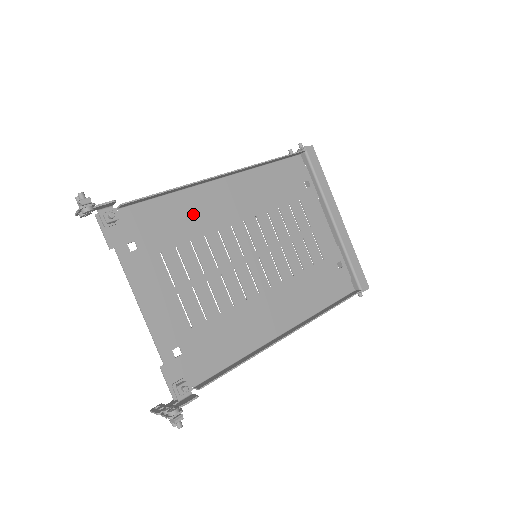
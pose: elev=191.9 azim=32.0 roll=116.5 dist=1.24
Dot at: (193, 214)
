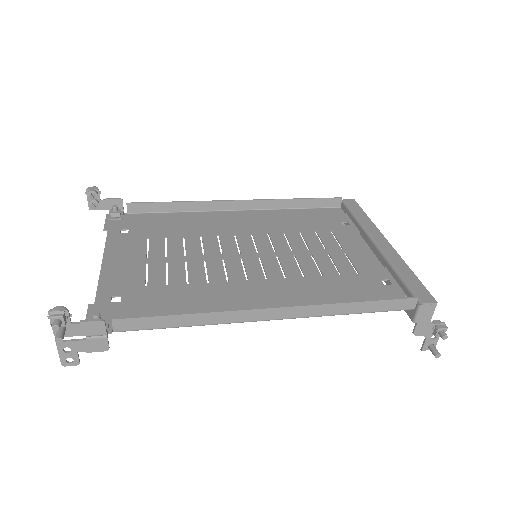
Dot at: (196, 224)
